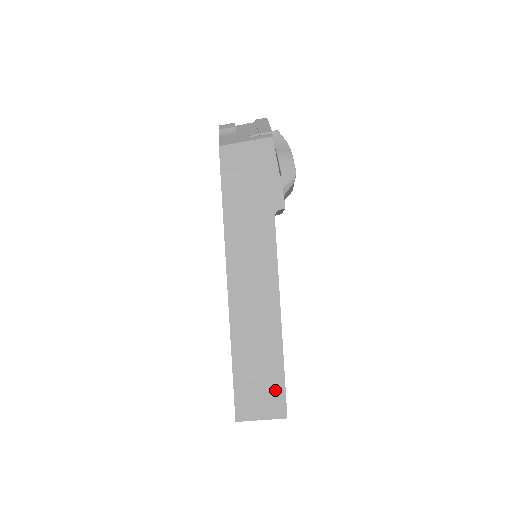
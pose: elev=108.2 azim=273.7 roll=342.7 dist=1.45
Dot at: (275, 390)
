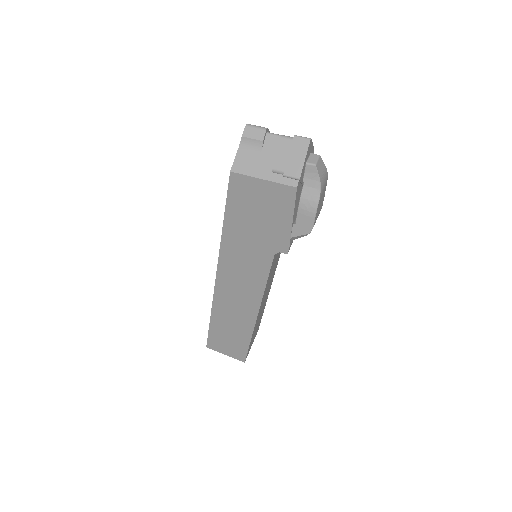
Dot at: (240, 348)
